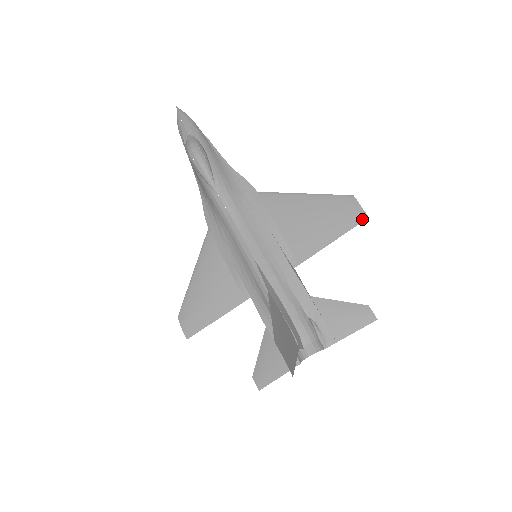
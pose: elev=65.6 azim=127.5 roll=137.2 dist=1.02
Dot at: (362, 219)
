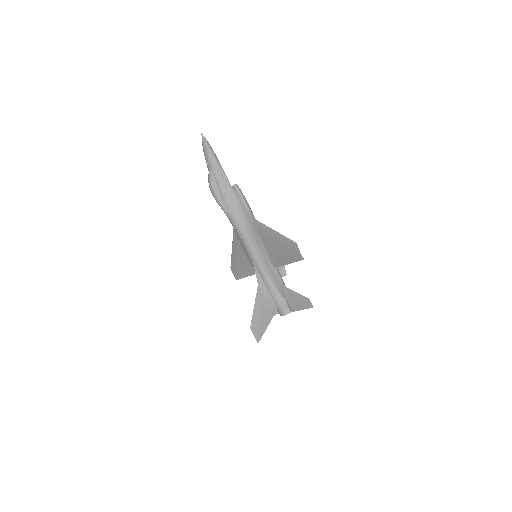
Dot at: (301, 259)
